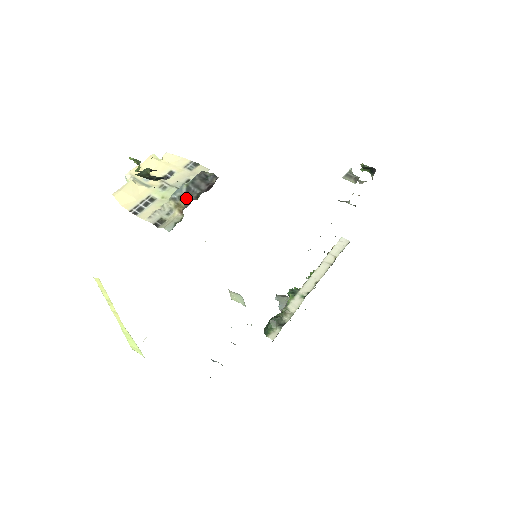
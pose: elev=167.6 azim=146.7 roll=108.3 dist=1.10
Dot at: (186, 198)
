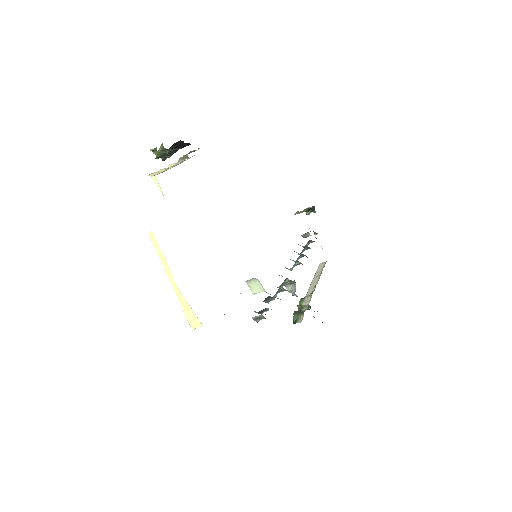
Dot at: occluded
